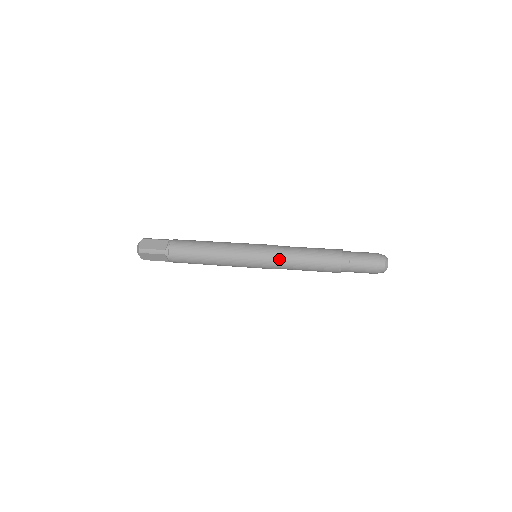
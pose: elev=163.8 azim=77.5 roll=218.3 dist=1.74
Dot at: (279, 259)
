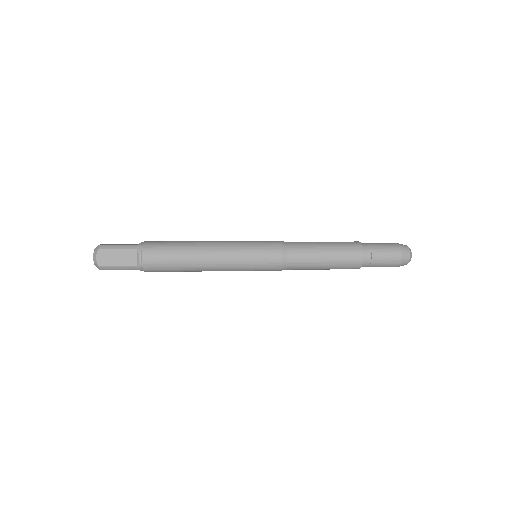
Dot at: (289, 266)
